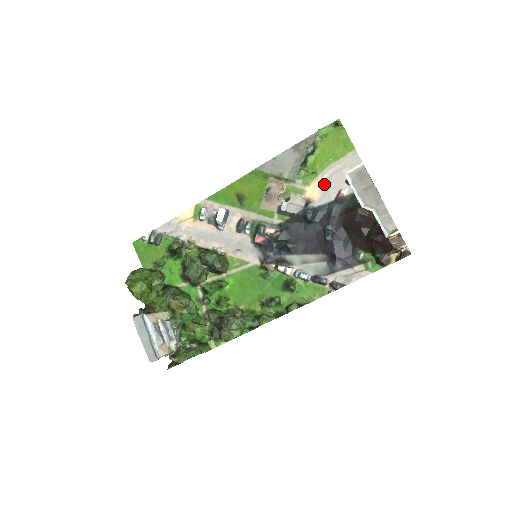
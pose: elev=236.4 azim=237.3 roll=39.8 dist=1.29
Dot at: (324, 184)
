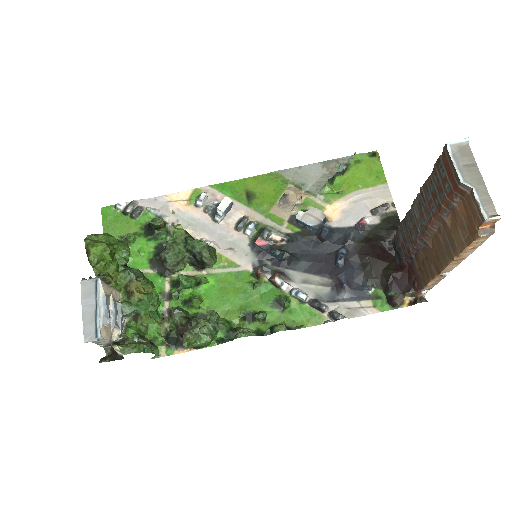
Dot at: (347, 207)
